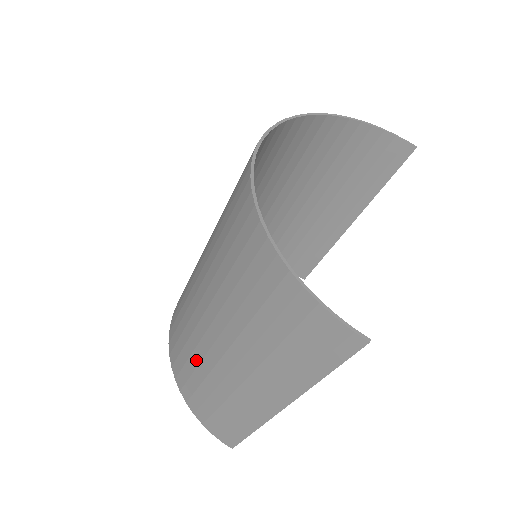
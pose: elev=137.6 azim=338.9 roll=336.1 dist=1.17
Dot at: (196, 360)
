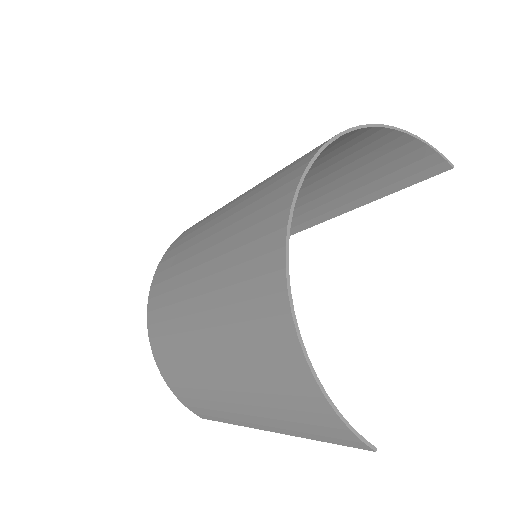
Dot at: (181, 358)
